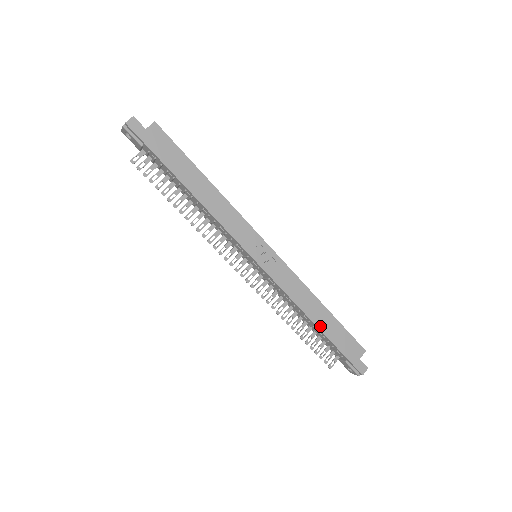
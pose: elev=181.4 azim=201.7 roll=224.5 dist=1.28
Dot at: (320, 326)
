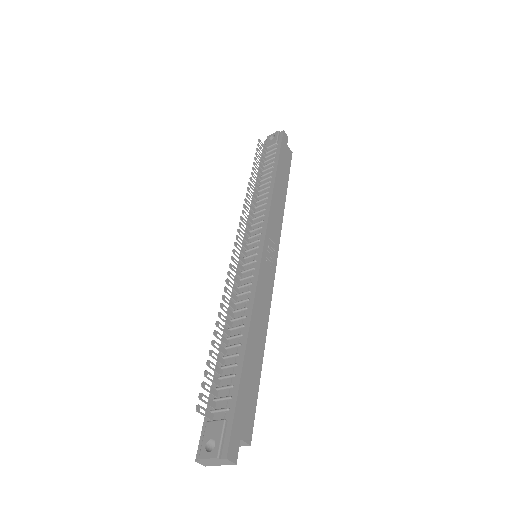
Dot at: (248, 349)
